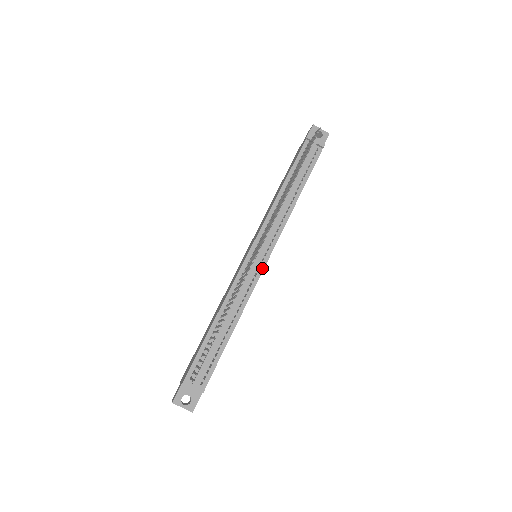
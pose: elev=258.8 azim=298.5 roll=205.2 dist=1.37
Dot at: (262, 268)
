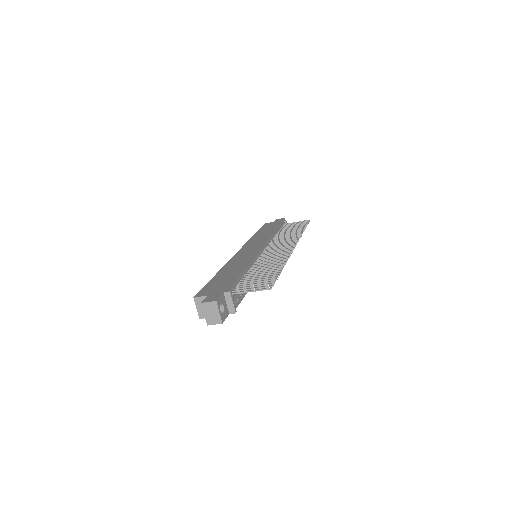
Dot at: occluded
